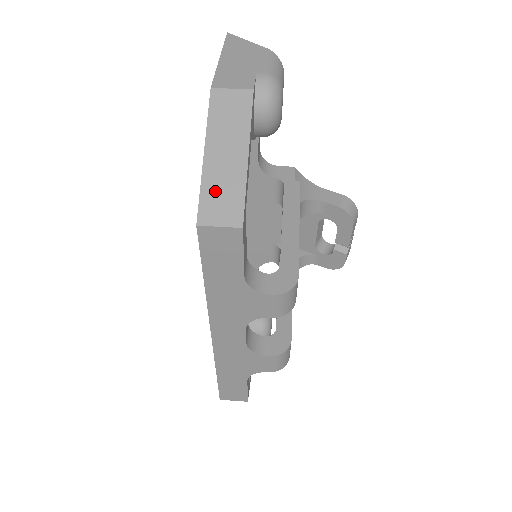
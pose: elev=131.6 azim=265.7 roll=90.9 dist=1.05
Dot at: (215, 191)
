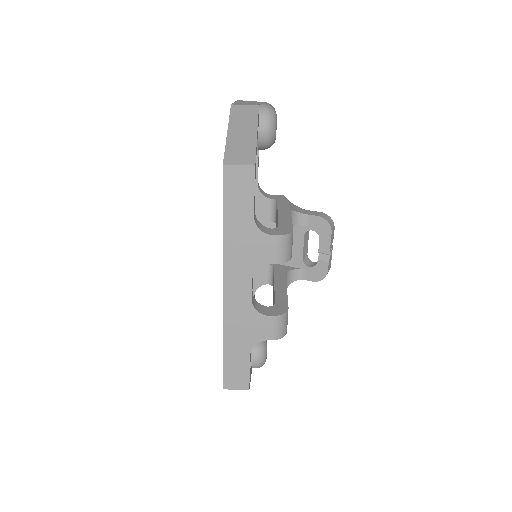
Dot at: (235, 149)
